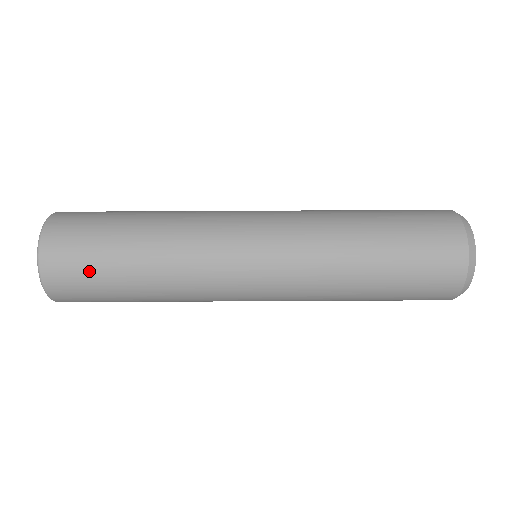
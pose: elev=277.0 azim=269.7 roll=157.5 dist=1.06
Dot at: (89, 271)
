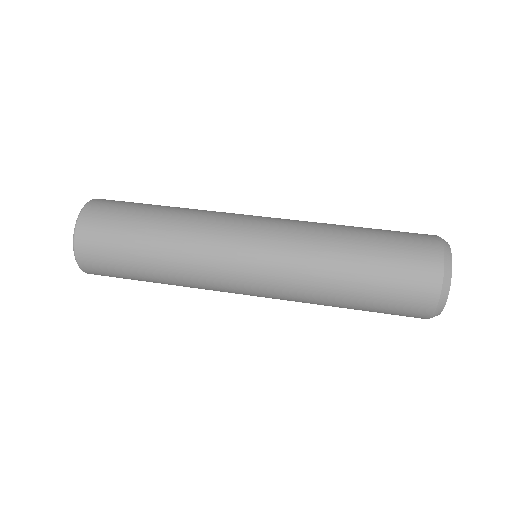
Dot at: (113, 257)
